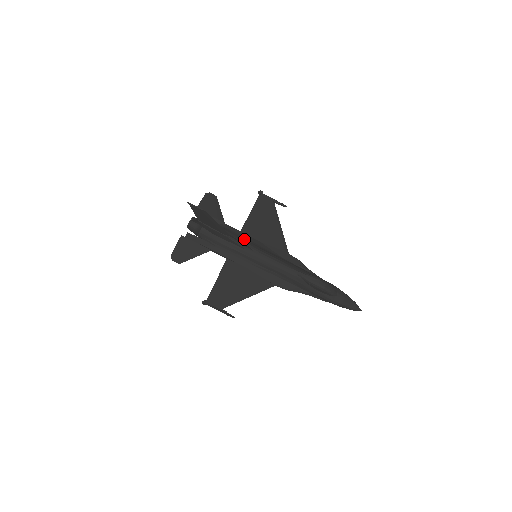
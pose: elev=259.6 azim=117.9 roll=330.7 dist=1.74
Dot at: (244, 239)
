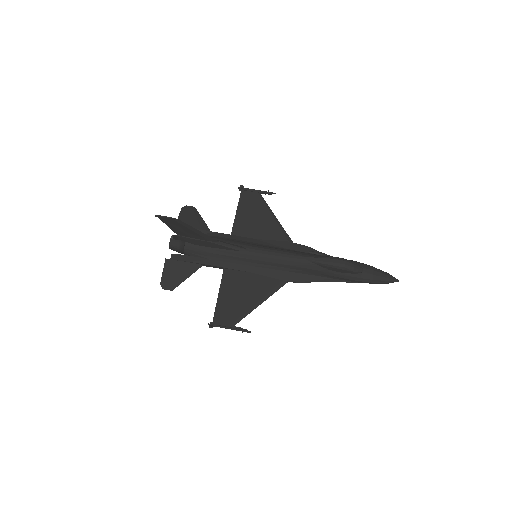
Dot at: (236, 241)
